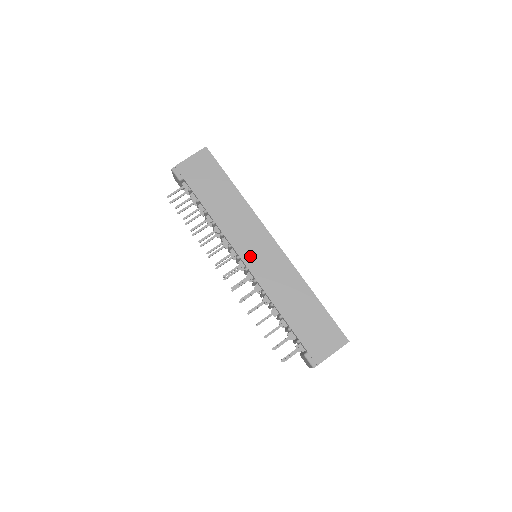
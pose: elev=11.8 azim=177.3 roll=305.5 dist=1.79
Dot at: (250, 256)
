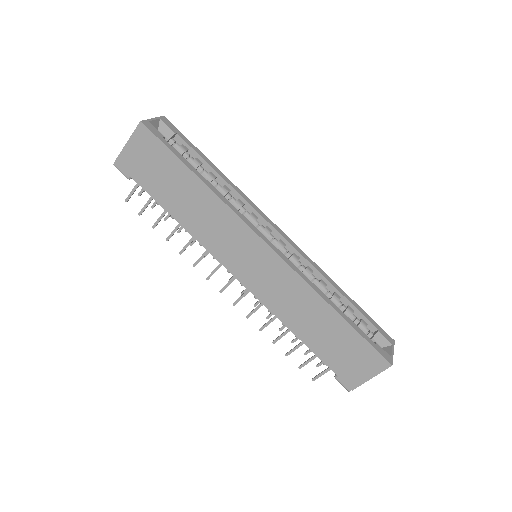
Dot at: (242, 270)
